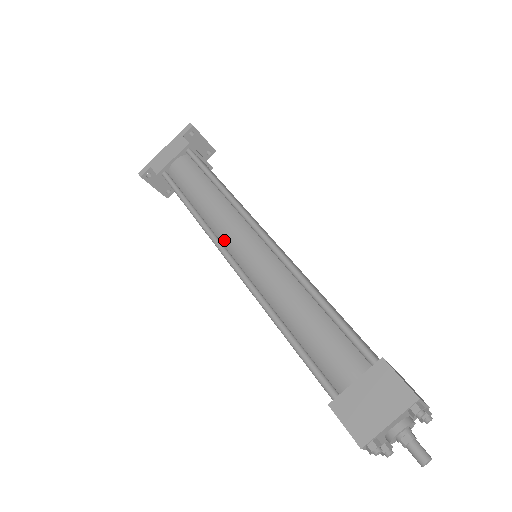
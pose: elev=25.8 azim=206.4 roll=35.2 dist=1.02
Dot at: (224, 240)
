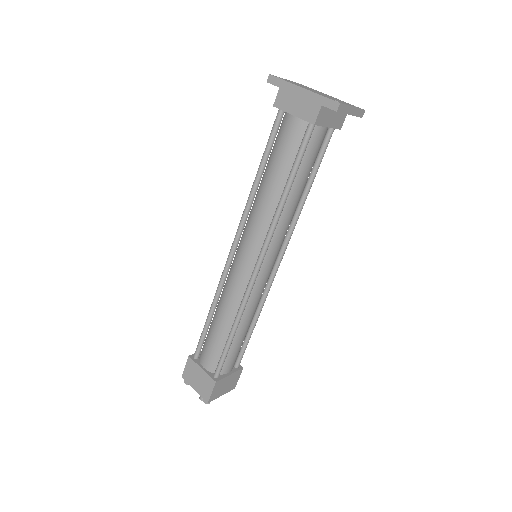
Dot at: (244, 233)
